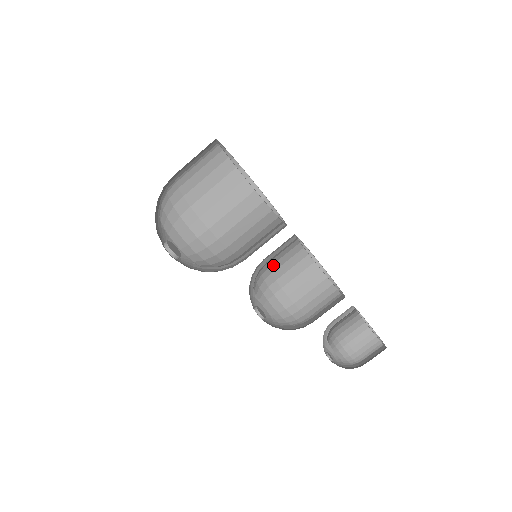
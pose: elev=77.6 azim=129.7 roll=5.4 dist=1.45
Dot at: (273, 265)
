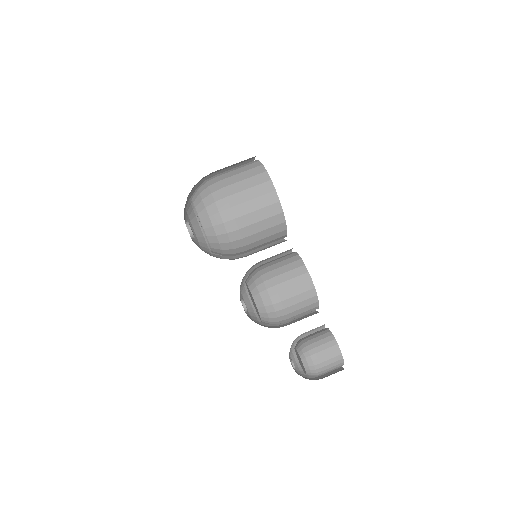
Dot at: (269, 263)
